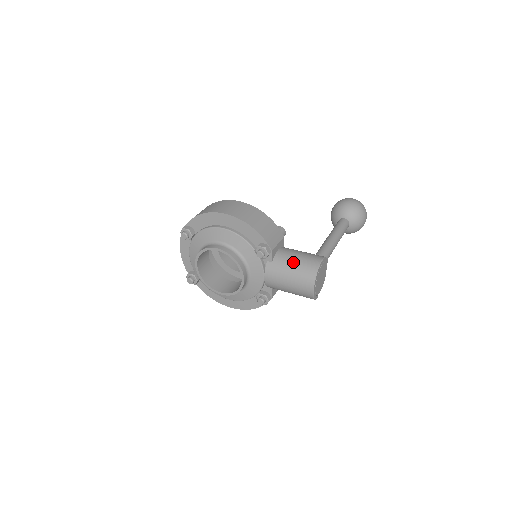
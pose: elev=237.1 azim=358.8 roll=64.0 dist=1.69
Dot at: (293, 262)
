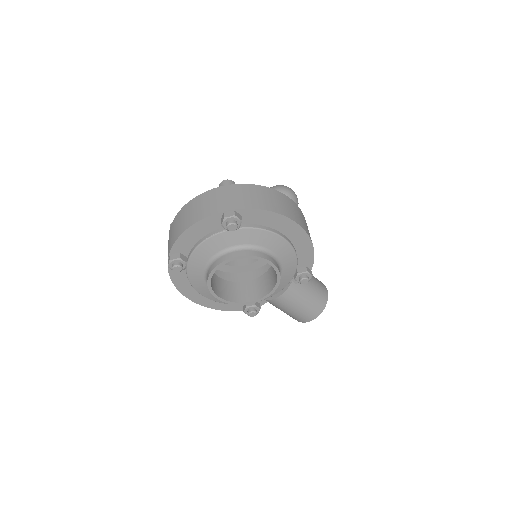
Dot at: (312, 289)
